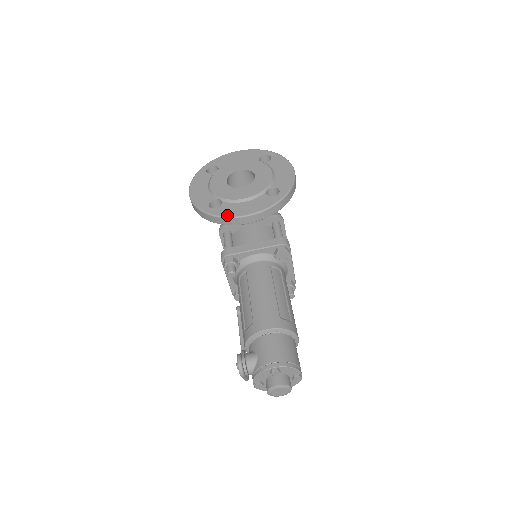
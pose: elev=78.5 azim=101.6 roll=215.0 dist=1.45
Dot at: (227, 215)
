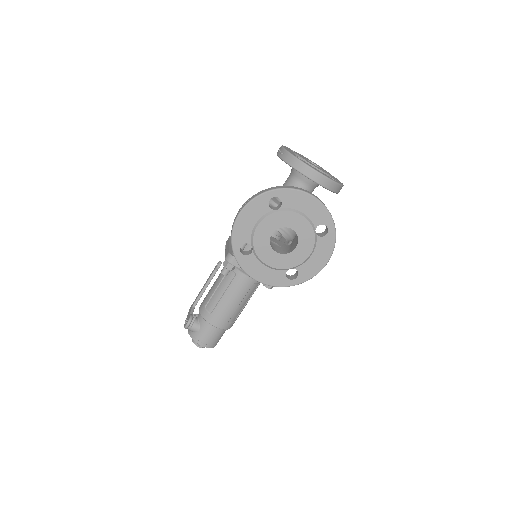
Dot at: (245, 269)
